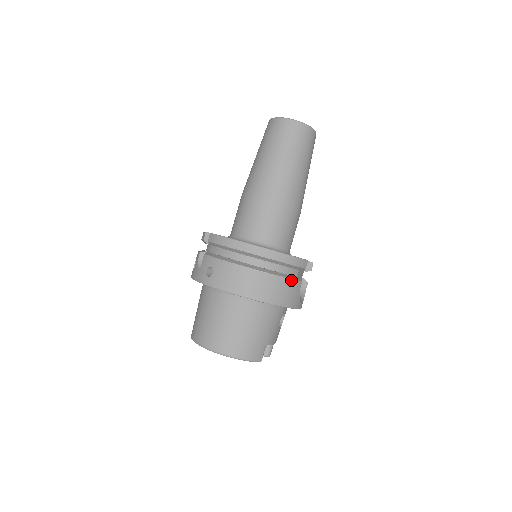
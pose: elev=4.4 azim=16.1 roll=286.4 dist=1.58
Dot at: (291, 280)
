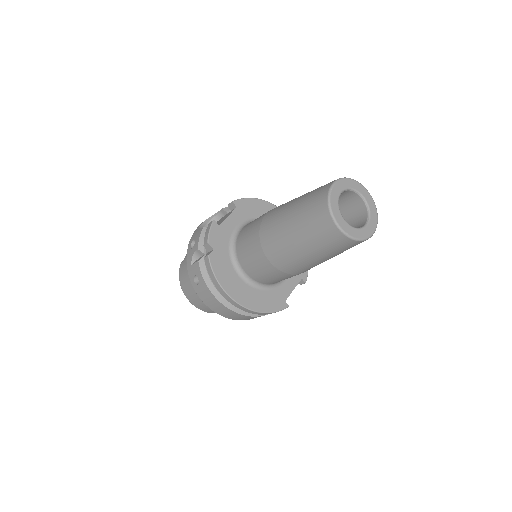
Dot at: (264, 315)
